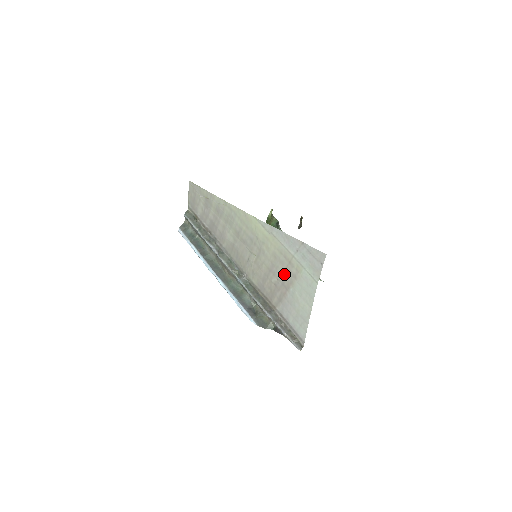
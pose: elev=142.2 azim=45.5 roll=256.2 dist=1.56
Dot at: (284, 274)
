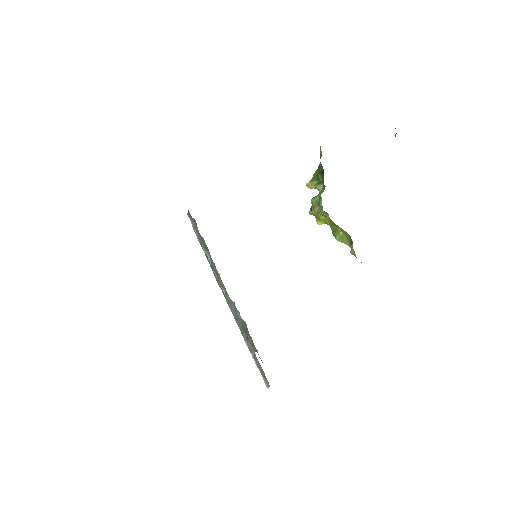
Dot at: occluded
